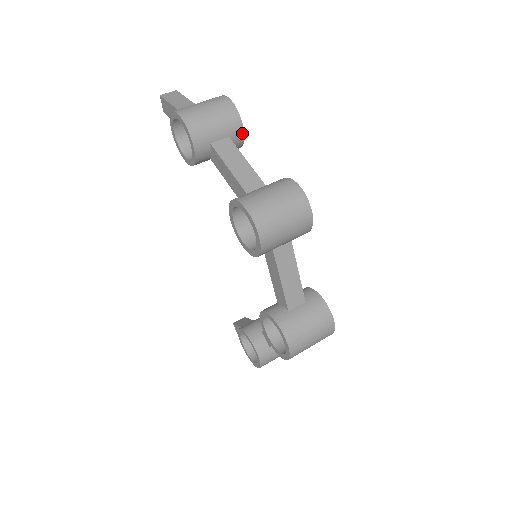
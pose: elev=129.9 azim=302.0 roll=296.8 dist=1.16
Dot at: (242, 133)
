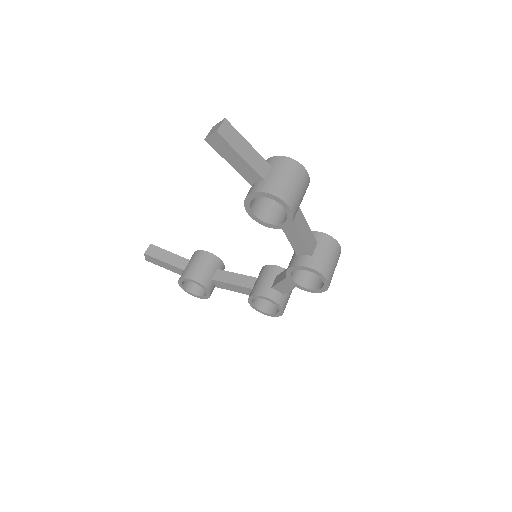
Dot at: occluded
